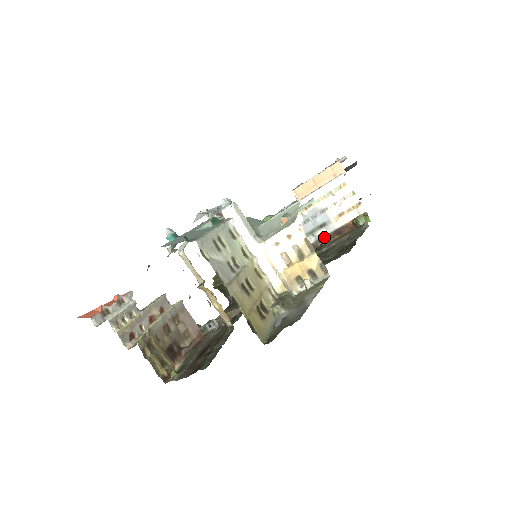
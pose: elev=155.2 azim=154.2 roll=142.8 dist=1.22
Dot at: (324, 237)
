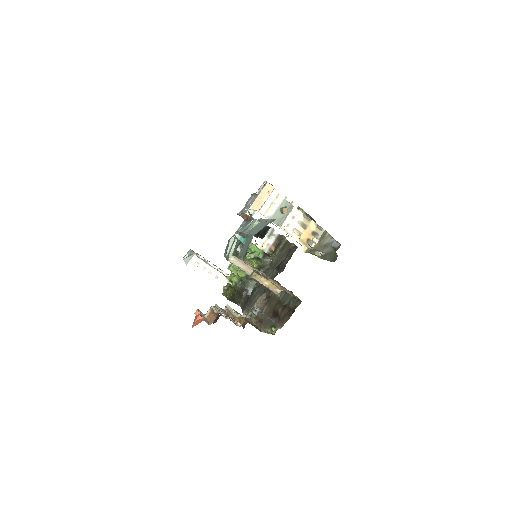
Dot at: occluded
